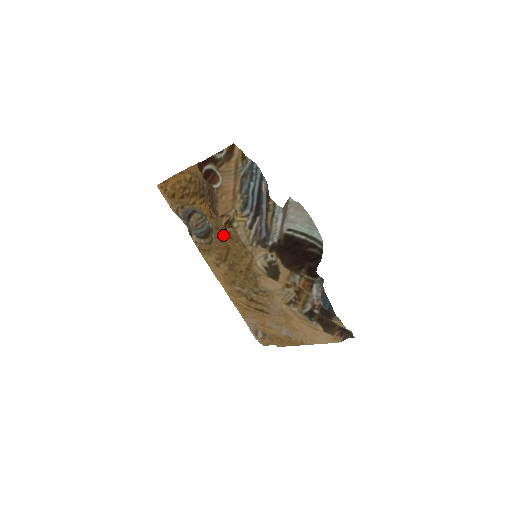
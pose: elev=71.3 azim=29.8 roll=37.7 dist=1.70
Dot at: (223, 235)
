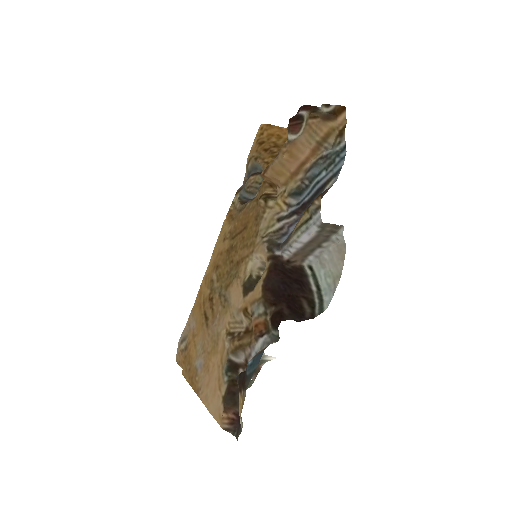
Dot at: (255, 209)
